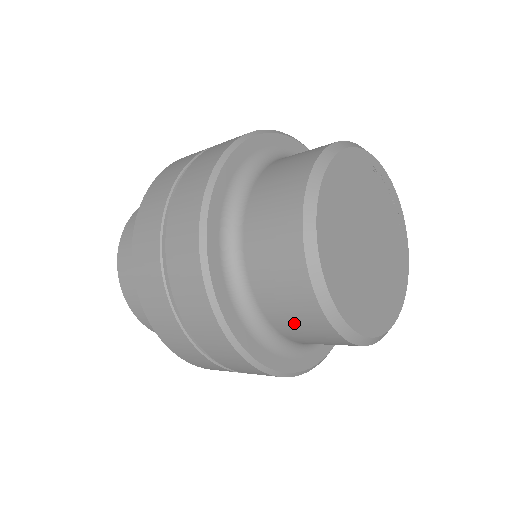
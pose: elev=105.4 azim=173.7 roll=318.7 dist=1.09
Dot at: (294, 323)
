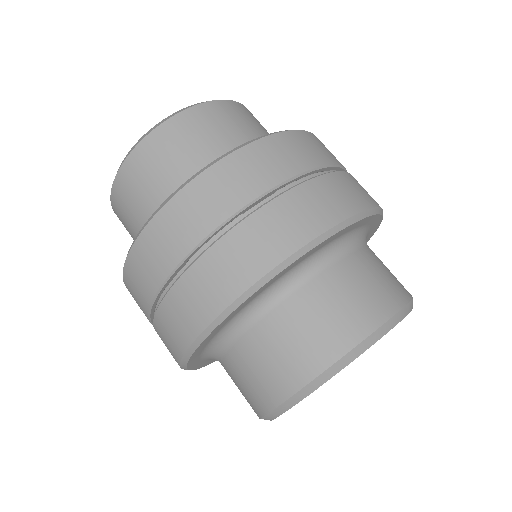
Dot at: occluded
